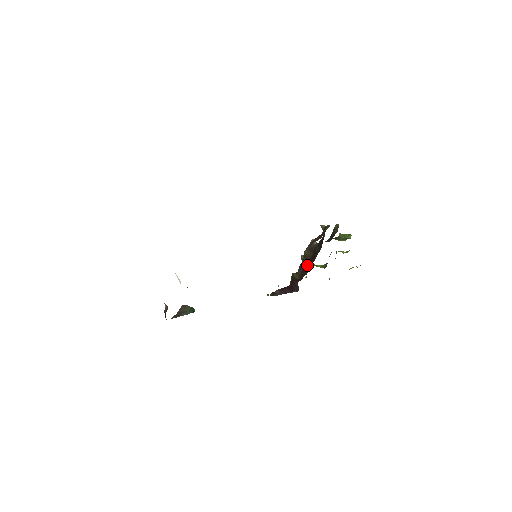
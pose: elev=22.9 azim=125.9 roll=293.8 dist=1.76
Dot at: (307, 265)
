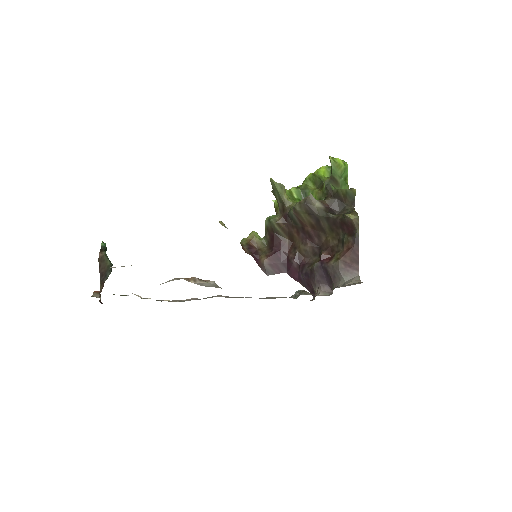
Dot at: (304, 233)
